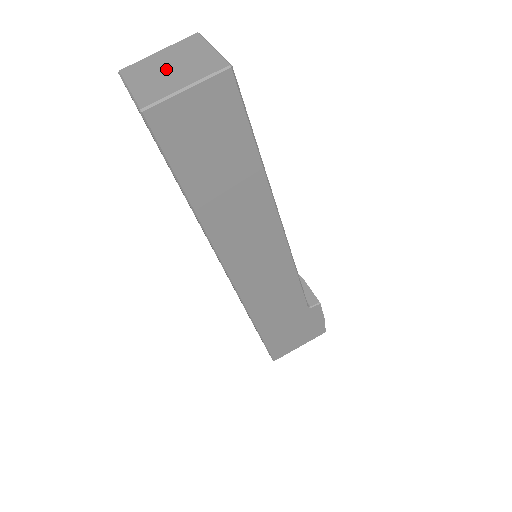
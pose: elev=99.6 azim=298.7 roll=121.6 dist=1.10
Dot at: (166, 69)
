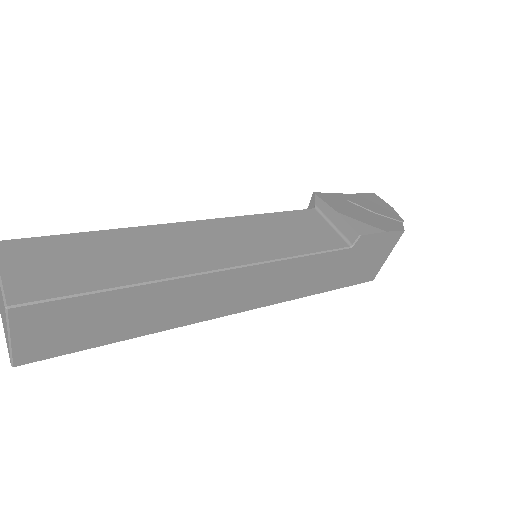
Dot at: (1, 307)
